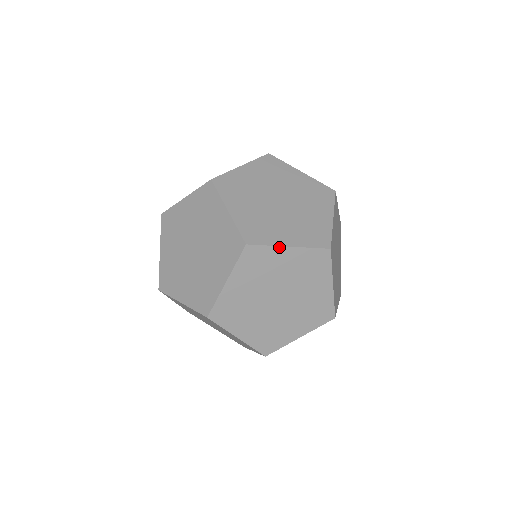
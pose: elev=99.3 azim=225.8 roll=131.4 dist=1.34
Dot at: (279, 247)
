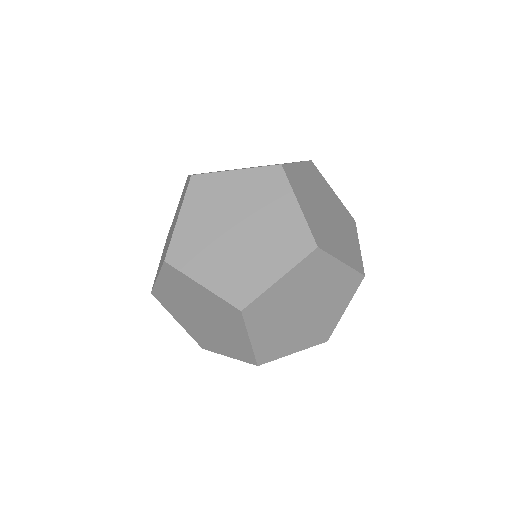
Dot at: (271, 287)
